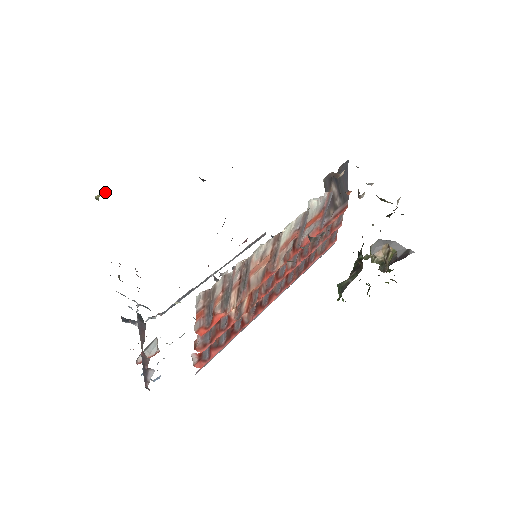
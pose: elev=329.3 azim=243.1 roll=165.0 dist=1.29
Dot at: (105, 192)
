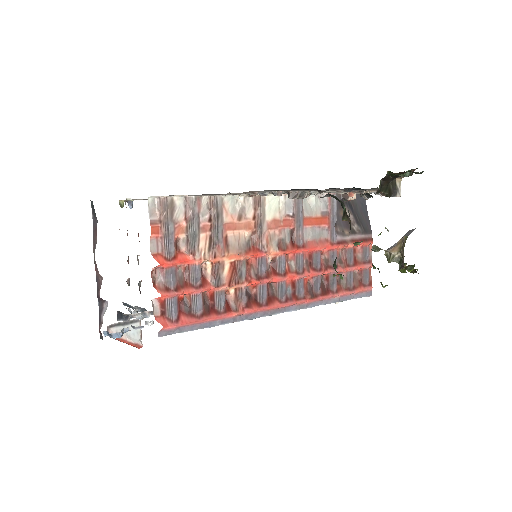
Dot at: (129, 202)
